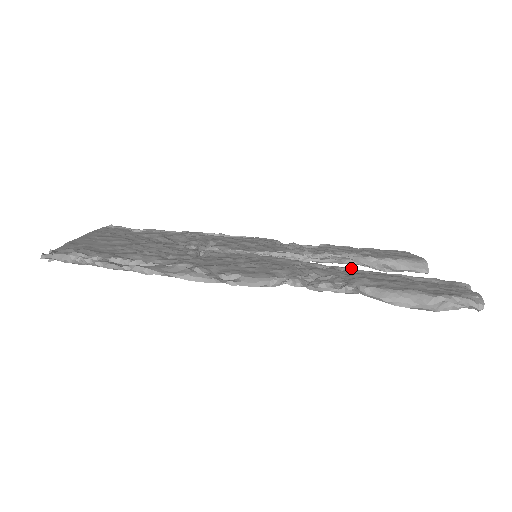
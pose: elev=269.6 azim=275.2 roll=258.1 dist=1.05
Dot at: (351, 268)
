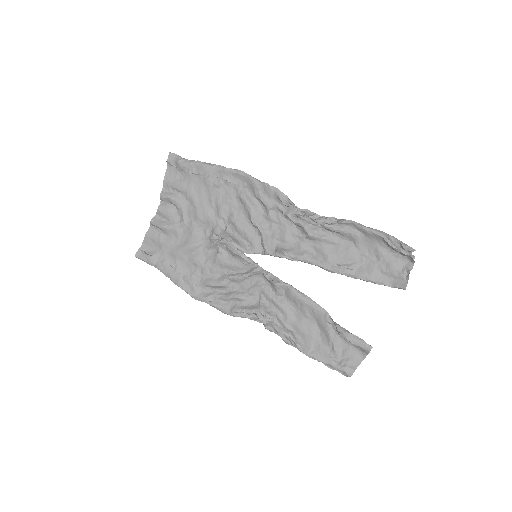
Dot at: (325, 263)
